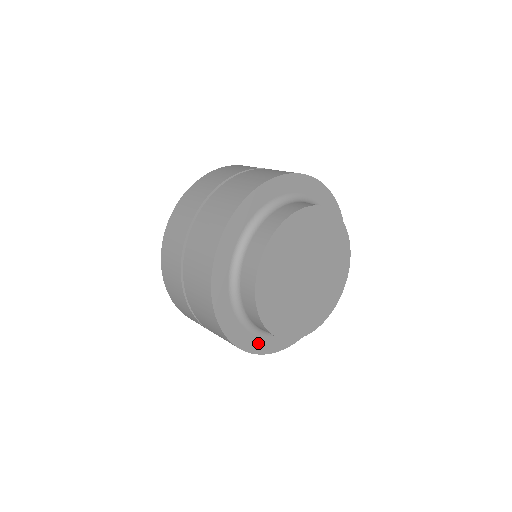
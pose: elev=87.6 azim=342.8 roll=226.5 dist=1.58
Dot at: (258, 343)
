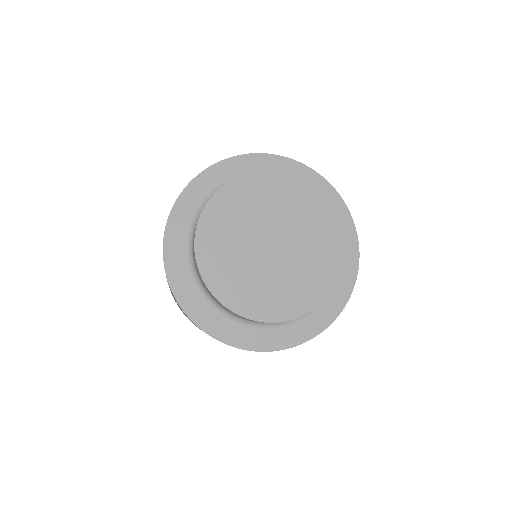
Dot at: (308, 326)
